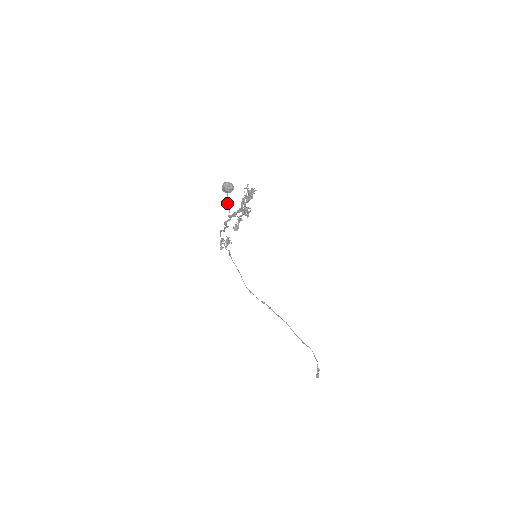
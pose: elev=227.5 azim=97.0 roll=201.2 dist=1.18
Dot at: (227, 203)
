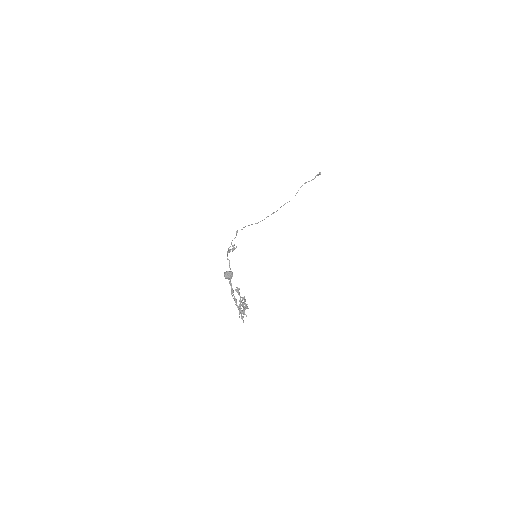
Dot at: occluded
